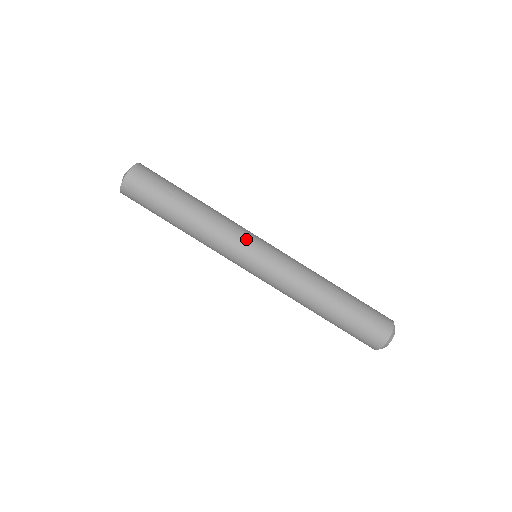
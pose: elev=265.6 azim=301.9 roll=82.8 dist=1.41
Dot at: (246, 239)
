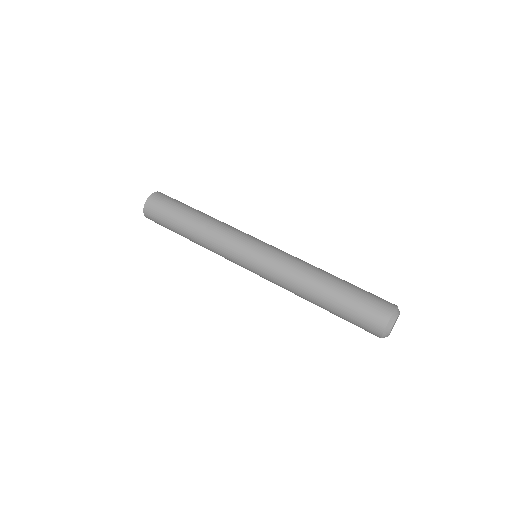
Dot at: occluded
